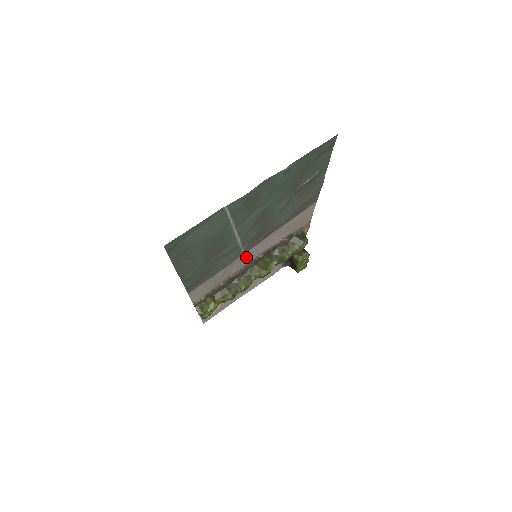
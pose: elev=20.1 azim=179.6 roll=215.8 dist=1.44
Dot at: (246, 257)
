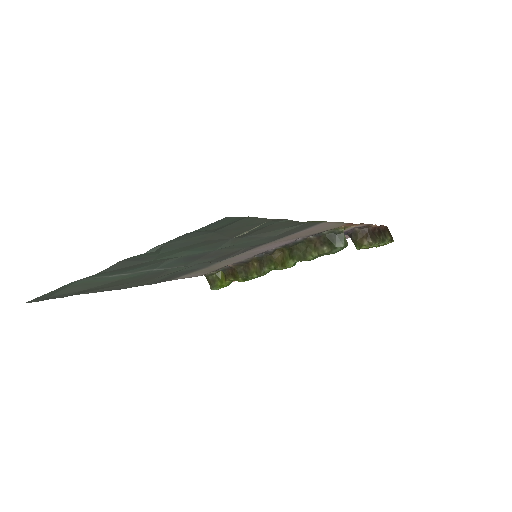
Dot at: (241, 256)
